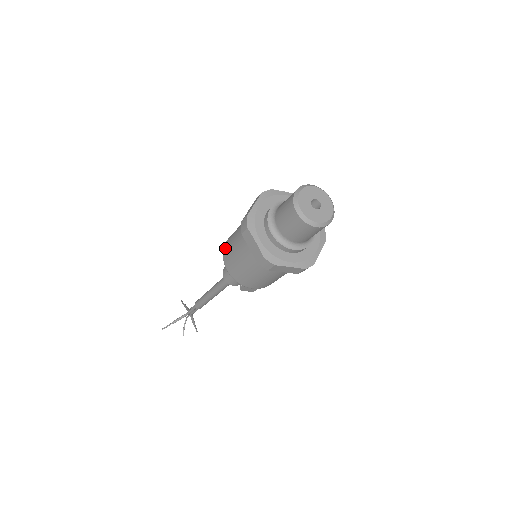
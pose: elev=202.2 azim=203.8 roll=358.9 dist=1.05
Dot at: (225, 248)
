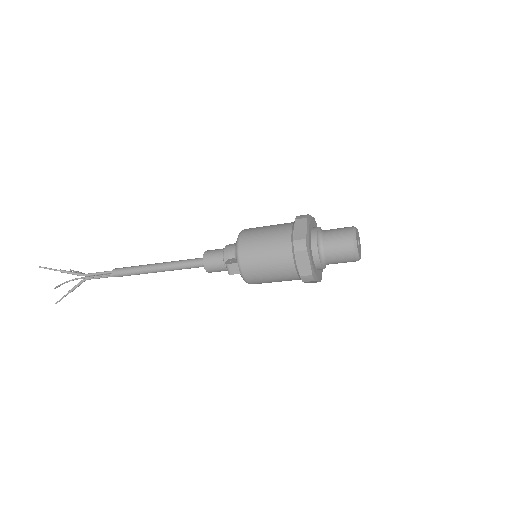
Dot at: (249, 229)
